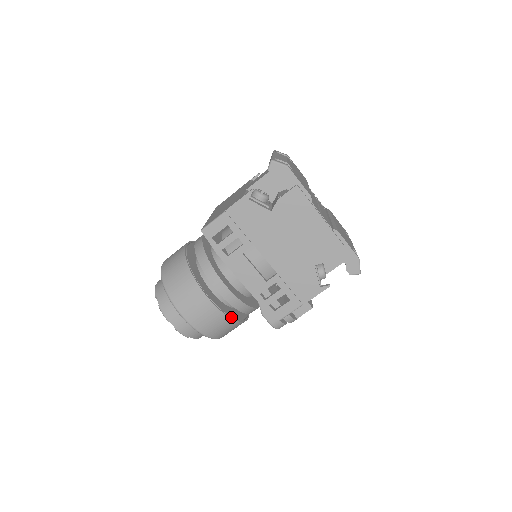
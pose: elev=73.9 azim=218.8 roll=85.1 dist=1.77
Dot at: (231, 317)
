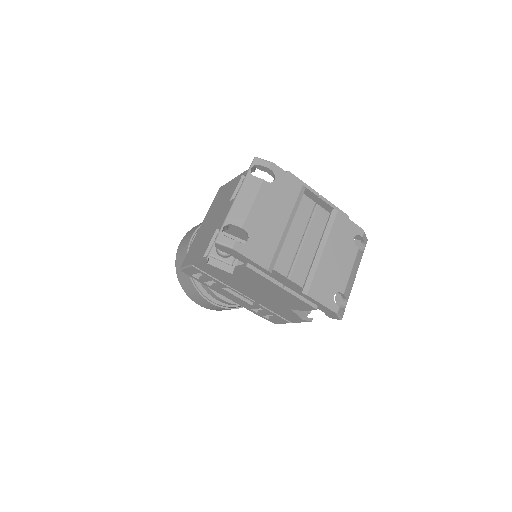
Dot at: (238, 307)
